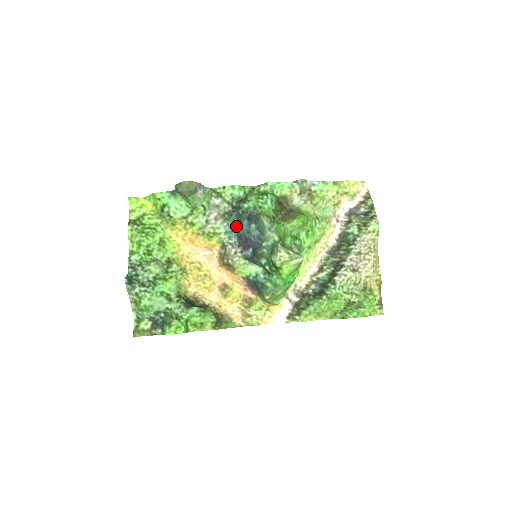
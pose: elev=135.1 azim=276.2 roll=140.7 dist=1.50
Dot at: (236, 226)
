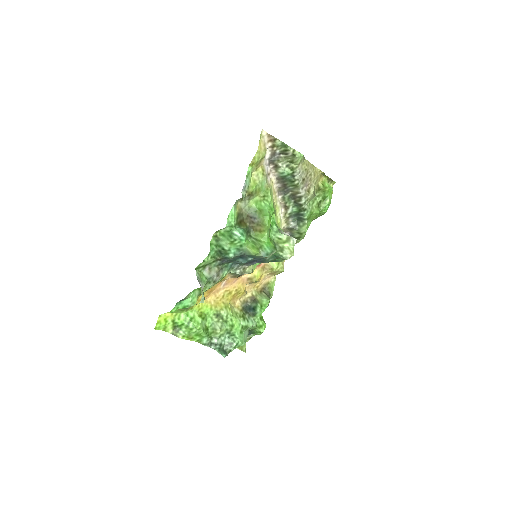
Dot at: (231, 262)
